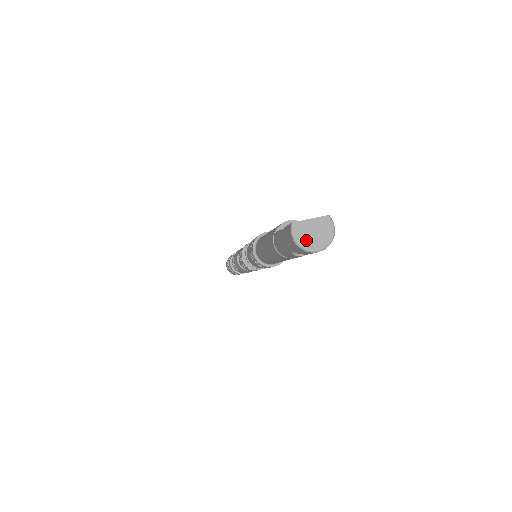
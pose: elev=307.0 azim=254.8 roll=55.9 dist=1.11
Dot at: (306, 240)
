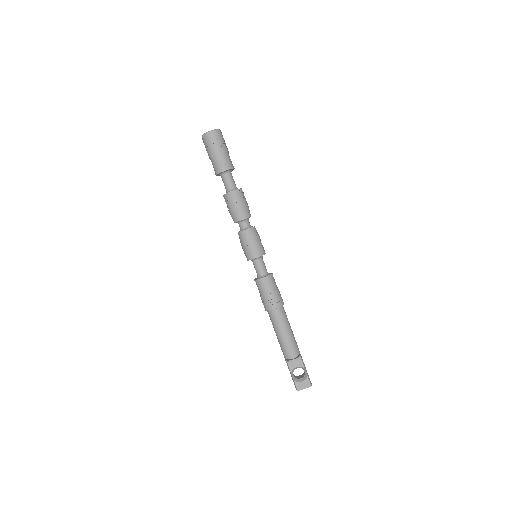
Dot at: occluded
